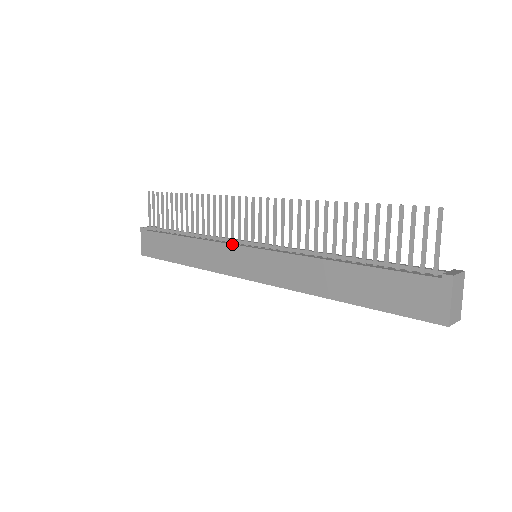
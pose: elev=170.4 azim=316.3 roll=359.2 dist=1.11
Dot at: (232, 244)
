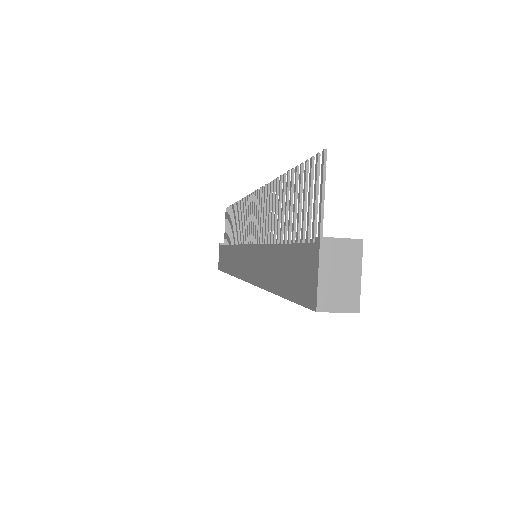
Dot at: (241, 244)
